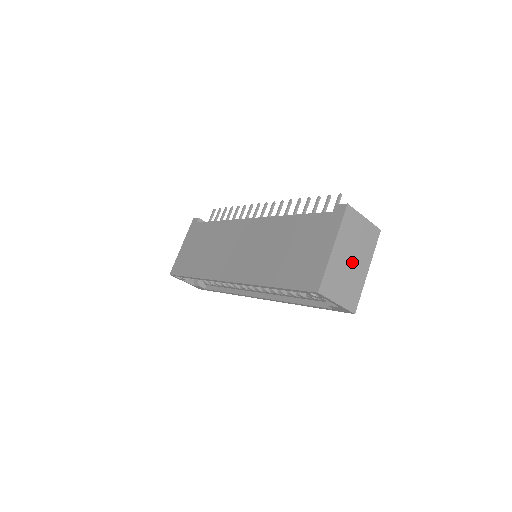
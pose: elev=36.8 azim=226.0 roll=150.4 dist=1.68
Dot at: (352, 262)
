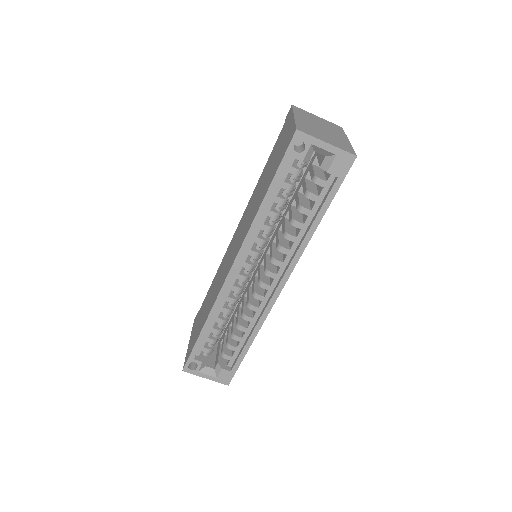
Dot at: (324, 130)
